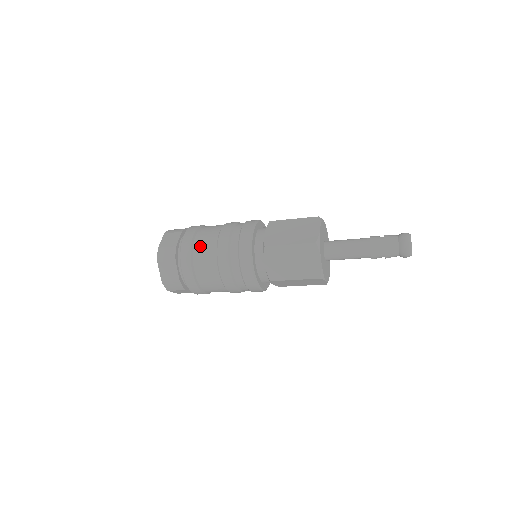
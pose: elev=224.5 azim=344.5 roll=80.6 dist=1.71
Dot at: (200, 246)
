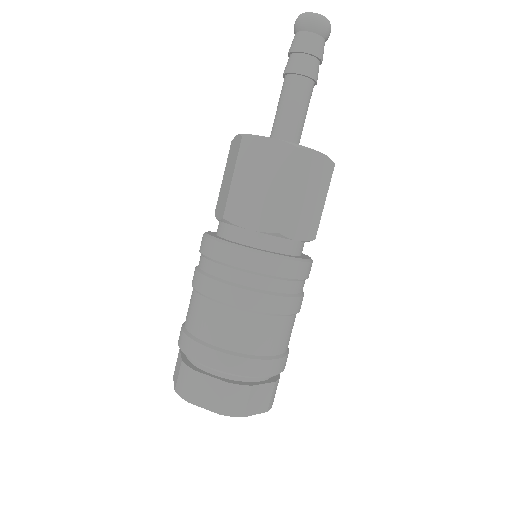
Dot at: (192, 321)
